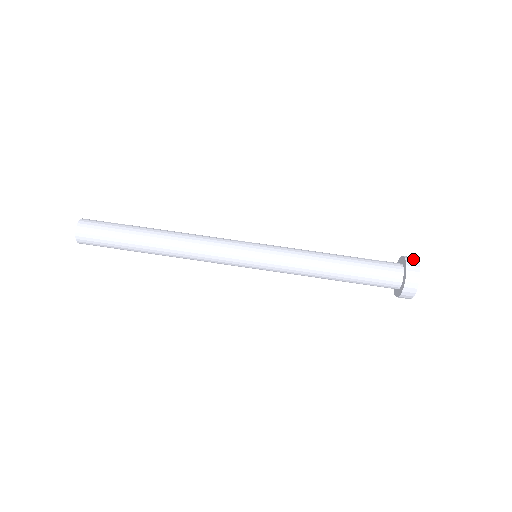
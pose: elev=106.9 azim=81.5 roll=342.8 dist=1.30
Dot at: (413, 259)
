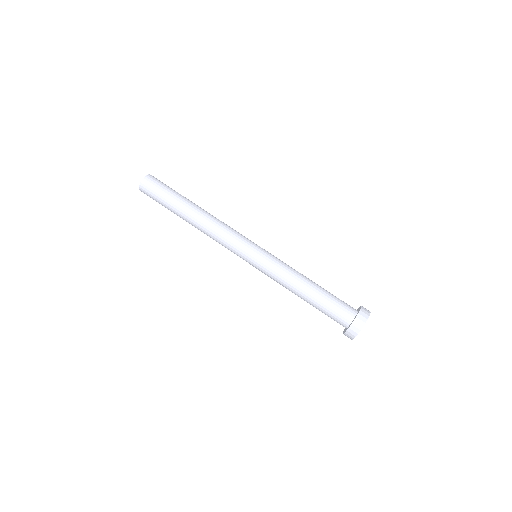
Dot at: (361, 321)
